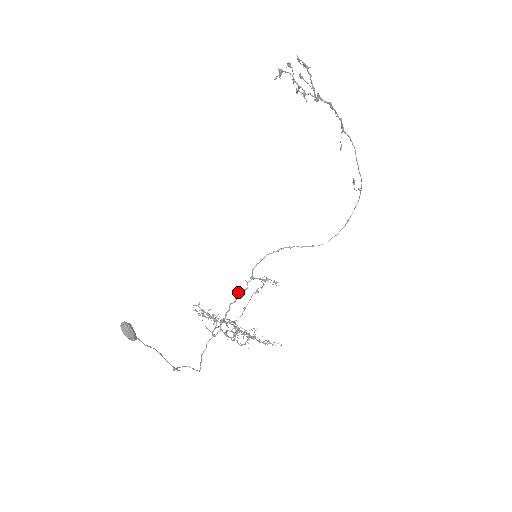
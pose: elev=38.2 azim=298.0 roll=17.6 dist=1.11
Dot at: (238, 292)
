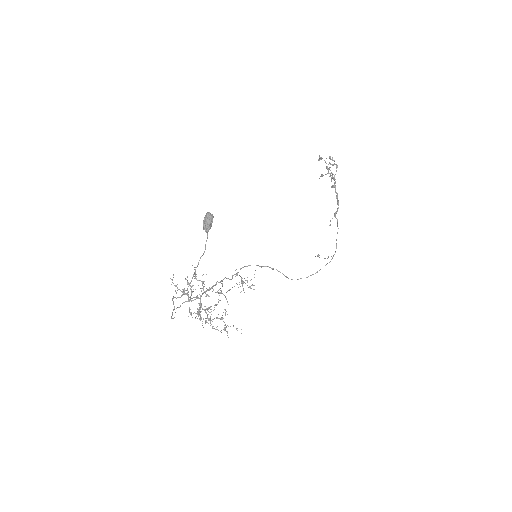
Dot at: occluded
